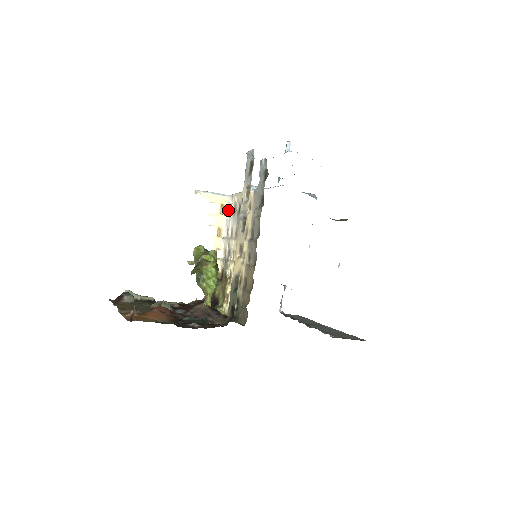
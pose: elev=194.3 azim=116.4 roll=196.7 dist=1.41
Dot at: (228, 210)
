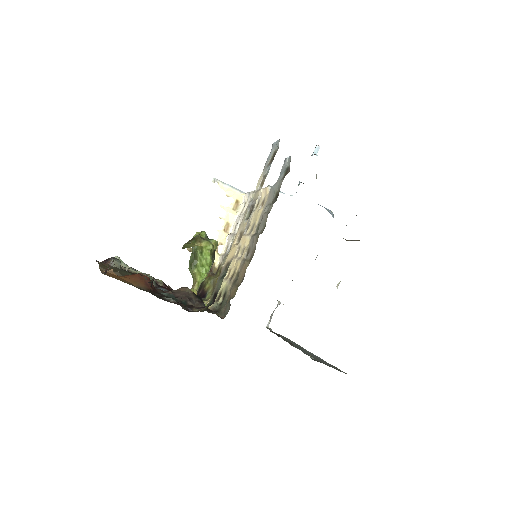
Dot at: (242, 208)
